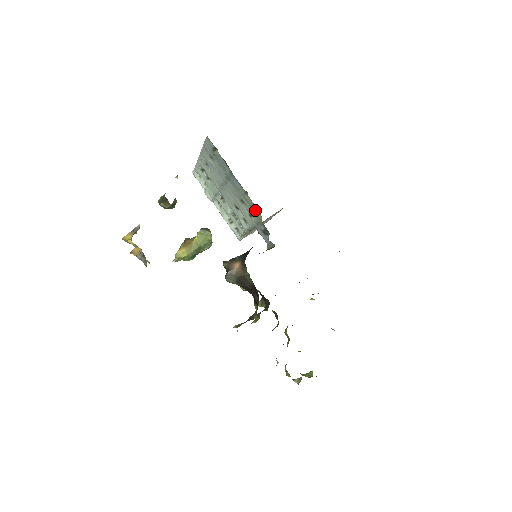
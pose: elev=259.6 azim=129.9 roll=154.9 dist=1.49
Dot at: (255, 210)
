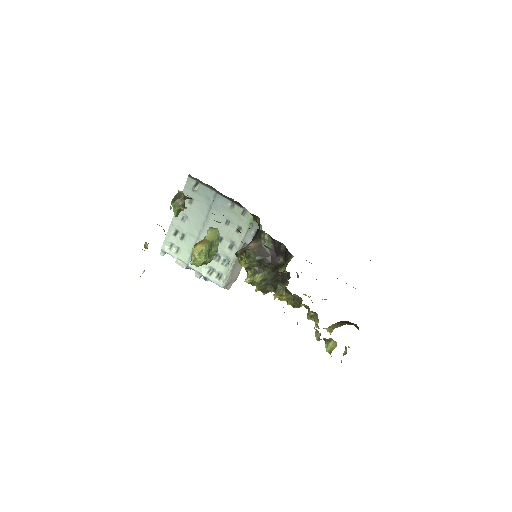
Dot at: (244, 216)
